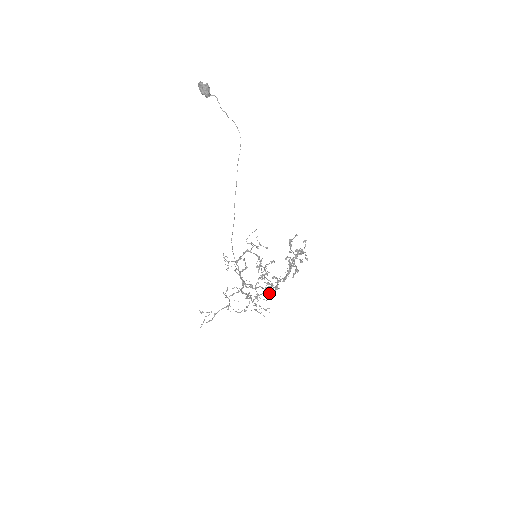
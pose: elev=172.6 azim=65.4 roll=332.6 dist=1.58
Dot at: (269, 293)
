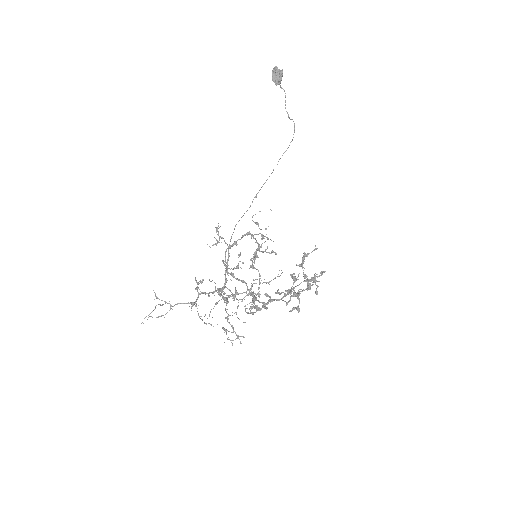
Dot at: occluded
